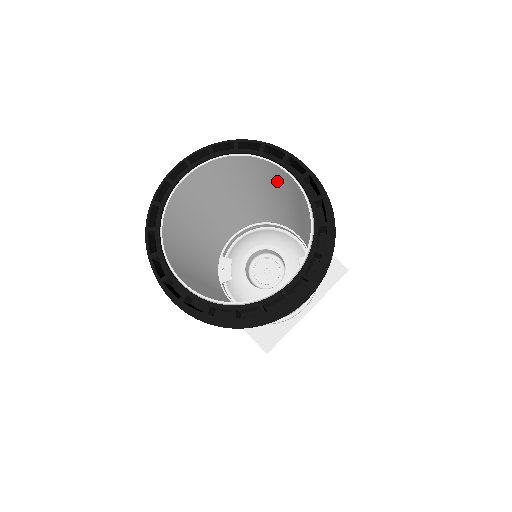
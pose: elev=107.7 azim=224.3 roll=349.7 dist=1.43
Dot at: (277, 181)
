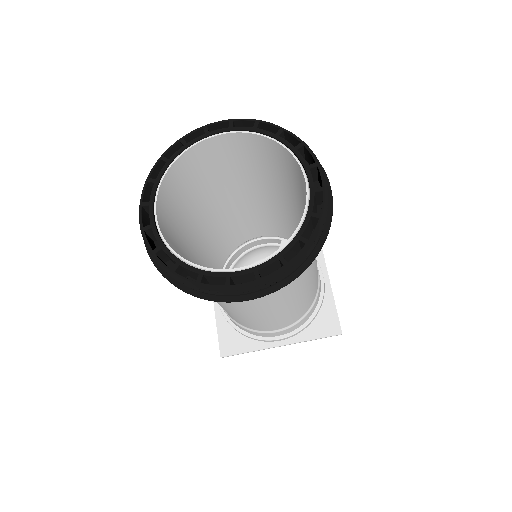
Dot at: (215, 168)
